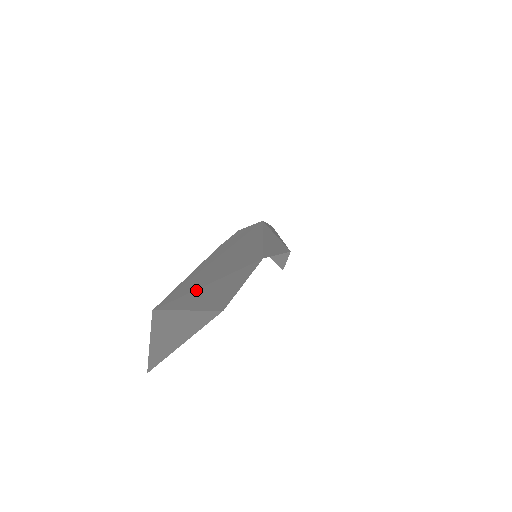
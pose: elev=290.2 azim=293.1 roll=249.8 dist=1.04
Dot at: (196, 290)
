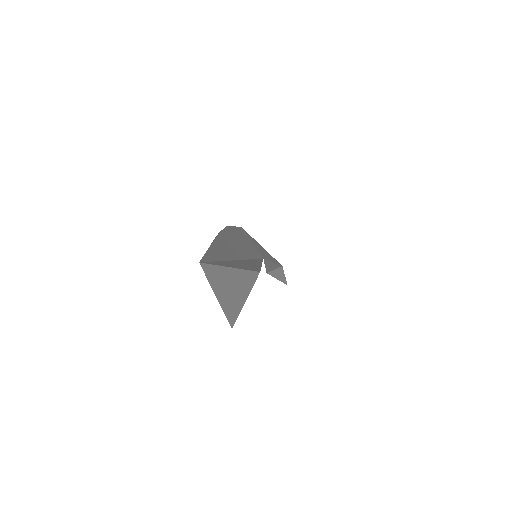
Dot at: (225, 261)
